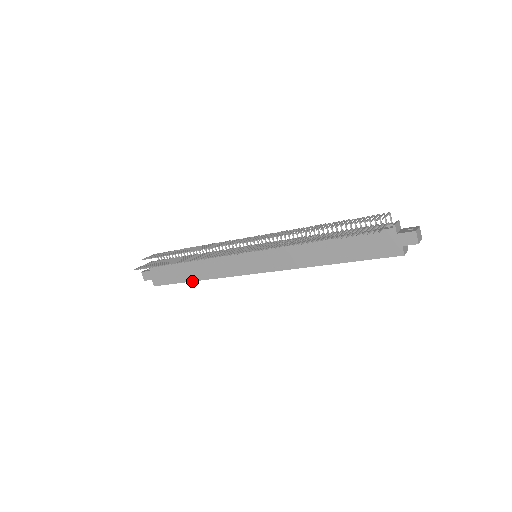
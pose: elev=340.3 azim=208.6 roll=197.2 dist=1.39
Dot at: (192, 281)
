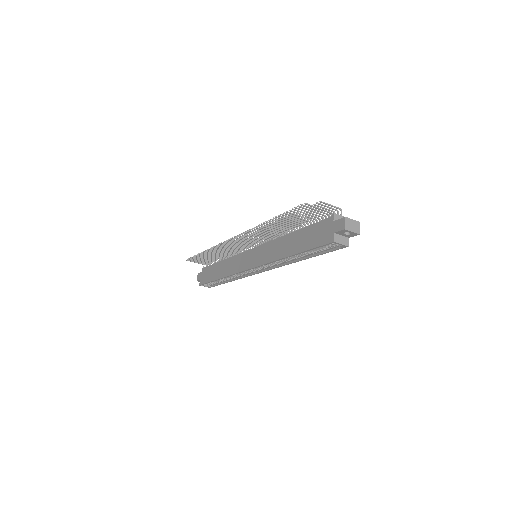
Dot at: (217, 279)
